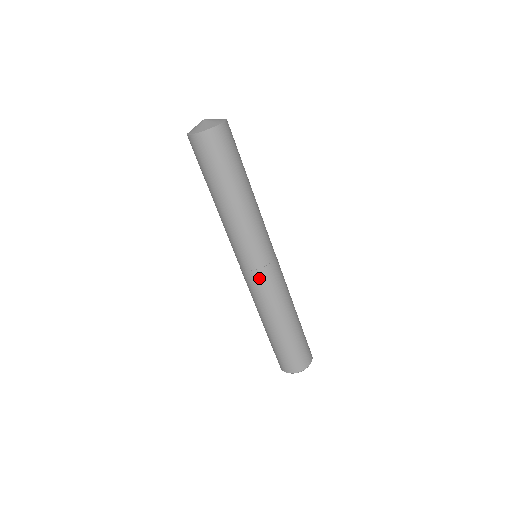
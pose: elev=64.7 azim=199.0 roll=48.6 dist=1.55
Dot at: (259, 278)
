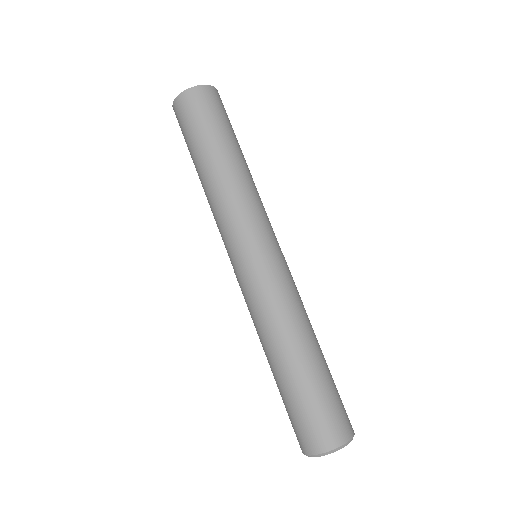
Dot at: (264, 271)
